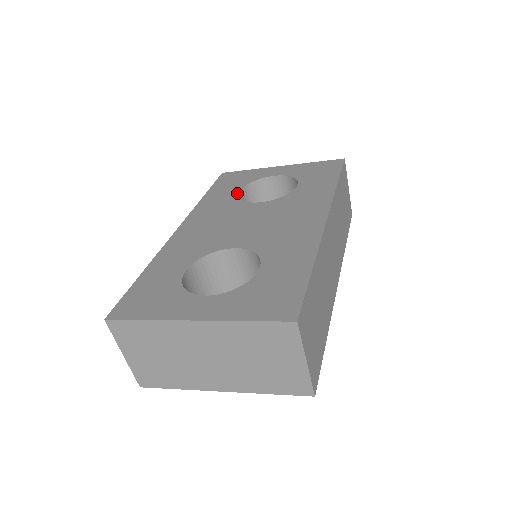
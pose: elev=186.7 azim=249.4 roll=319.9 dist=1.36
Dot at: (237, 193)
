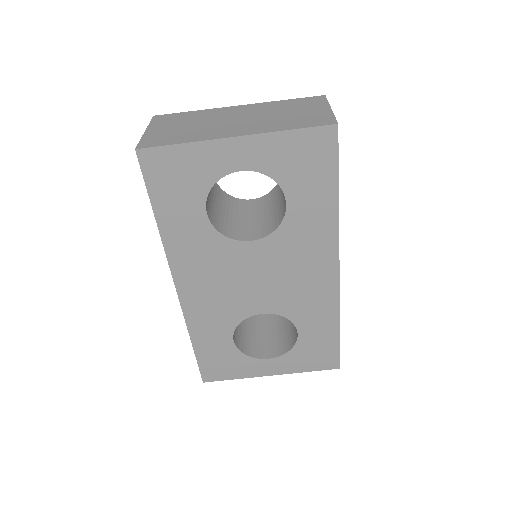
Dot at: occluded
